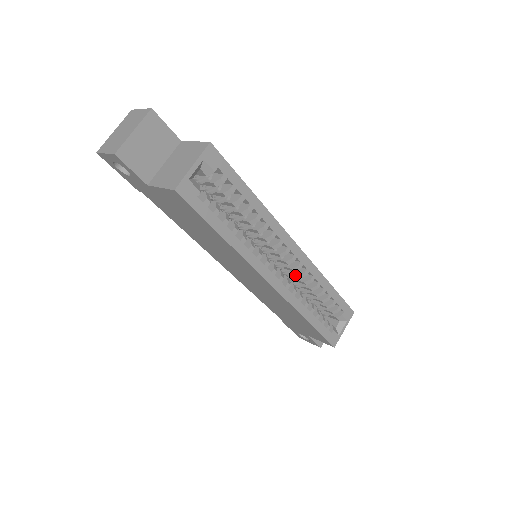
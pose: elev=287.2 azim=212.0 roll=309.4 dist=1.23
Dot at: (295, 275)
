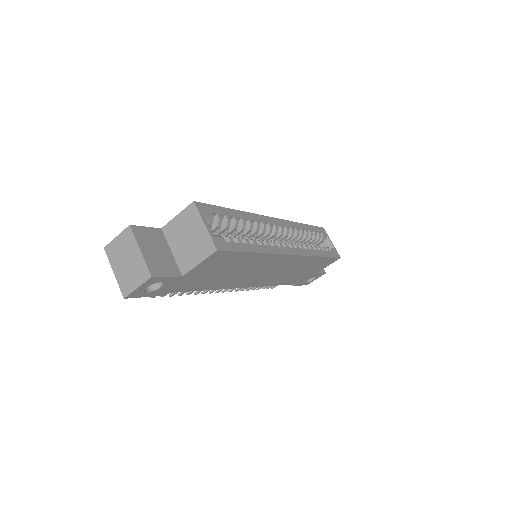
Dot at: (288, 239)
